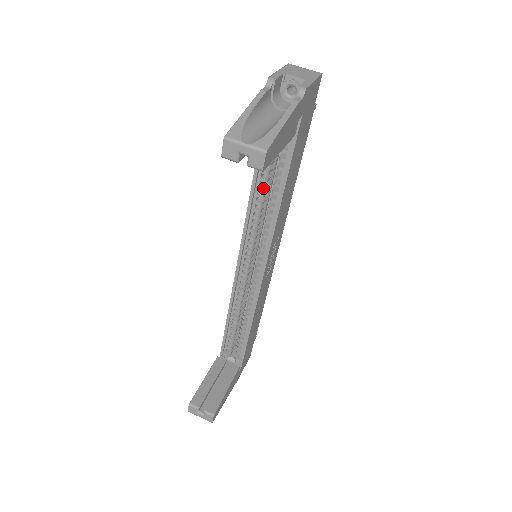
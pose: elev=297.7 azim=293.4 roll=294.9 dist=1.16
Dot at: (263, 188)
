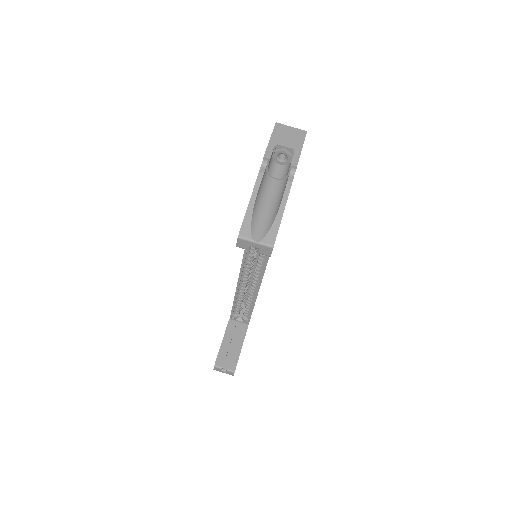
Dot at: occluded
